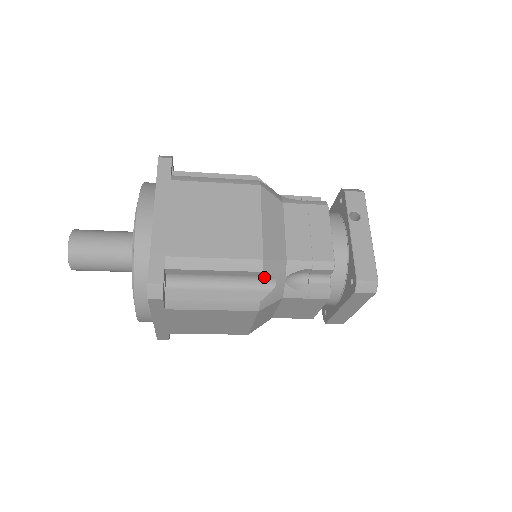
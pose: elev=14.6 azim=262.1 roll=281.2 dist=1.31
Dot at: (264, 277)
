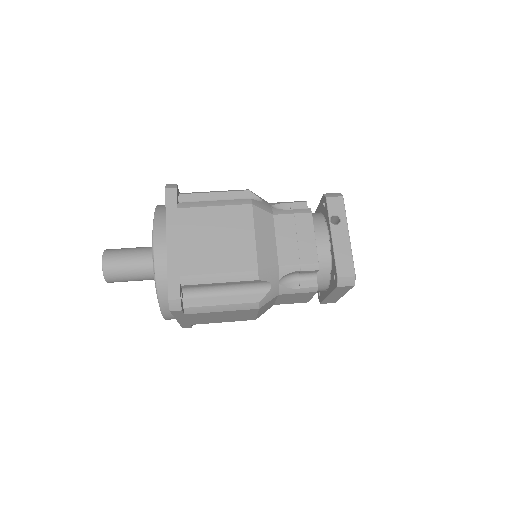
Dot at: (261, 282)
